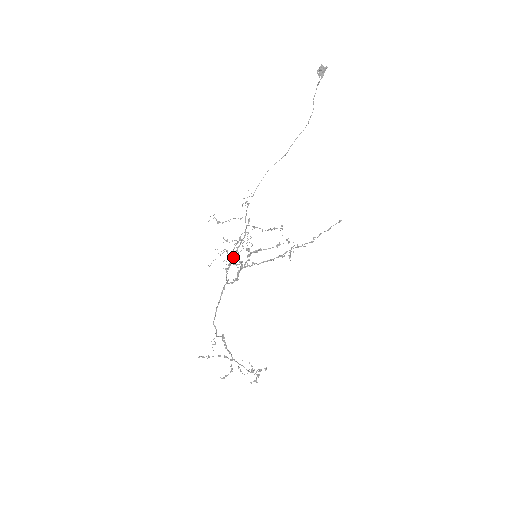
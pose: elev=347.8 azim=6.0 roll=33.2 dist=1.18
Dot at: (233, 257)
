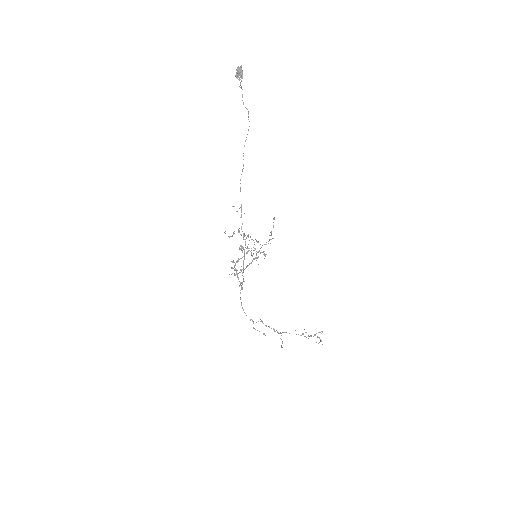
Dot at: (243, 262)
